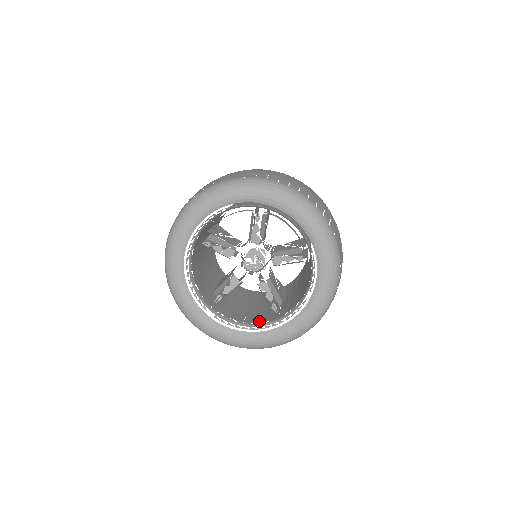
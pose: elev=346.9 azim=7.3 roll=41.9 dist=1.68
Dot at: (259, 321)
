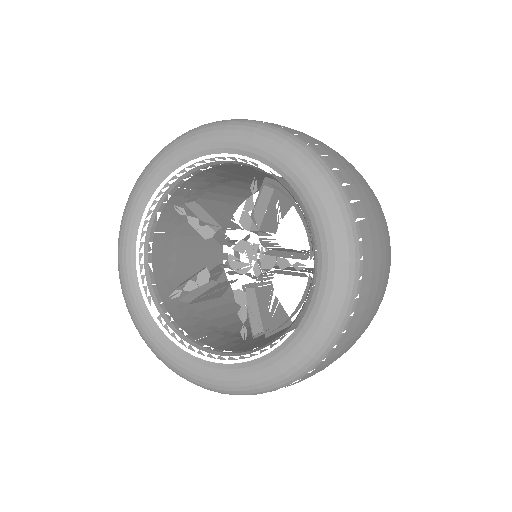
Dot at: (218, 347)
